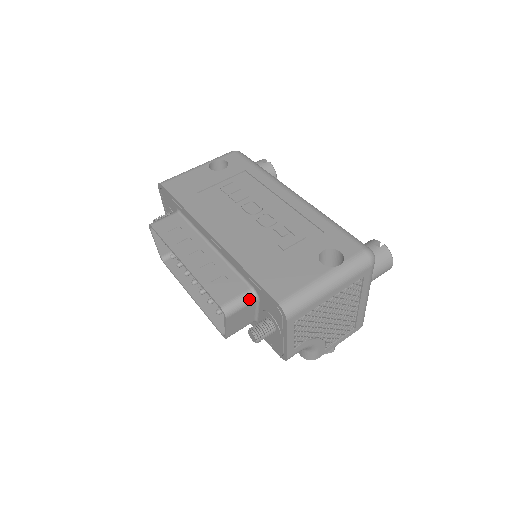
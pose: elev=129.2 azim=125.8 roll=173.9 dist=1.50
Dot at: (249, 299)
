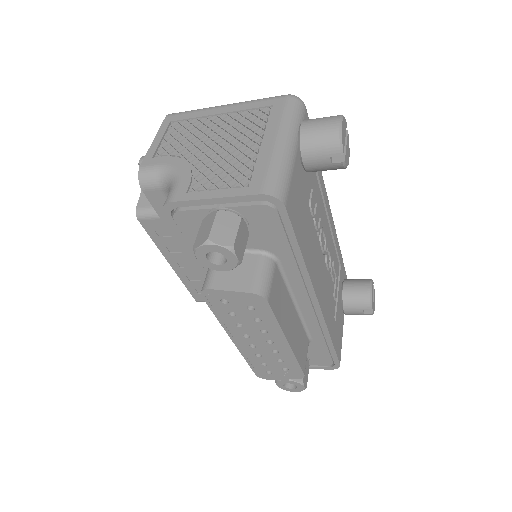
Dot at: occluded
